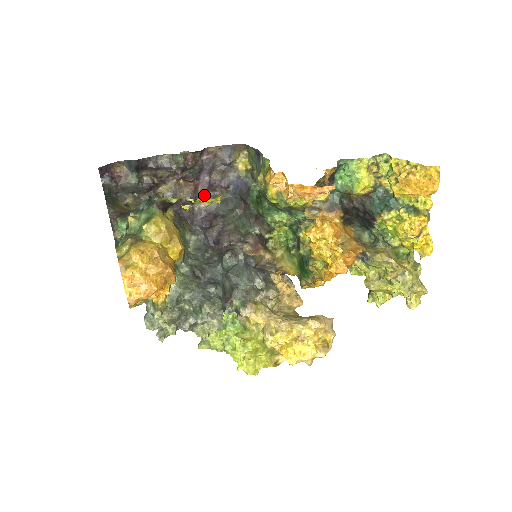
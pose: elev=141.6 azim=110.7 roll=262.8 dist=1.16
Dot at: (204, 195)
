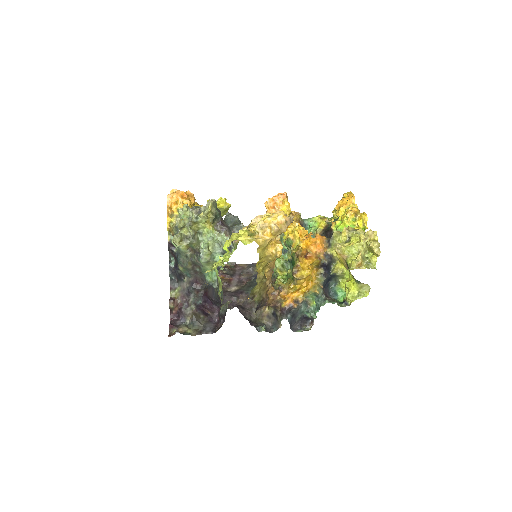
Dot at: (235, 285)
